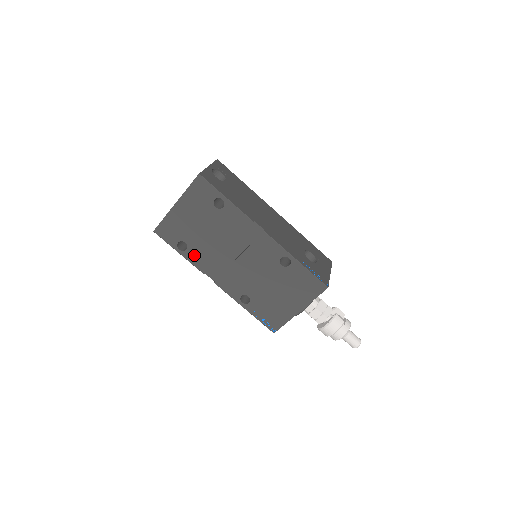
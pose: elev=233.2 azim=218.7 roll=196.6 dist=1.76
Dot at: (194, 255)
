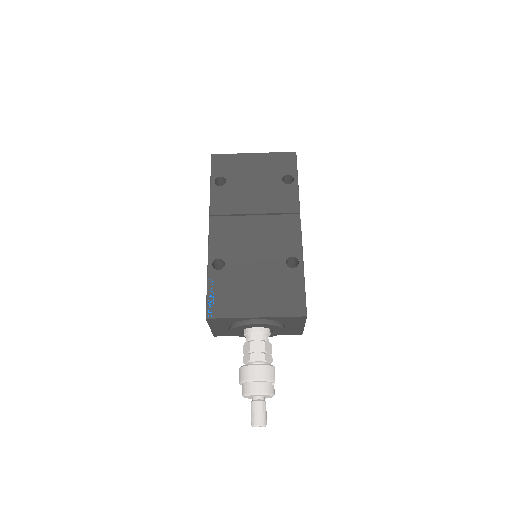
Dot at: (221, 195)
